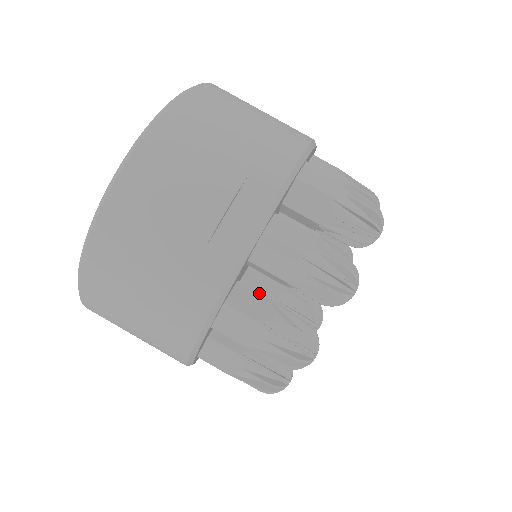
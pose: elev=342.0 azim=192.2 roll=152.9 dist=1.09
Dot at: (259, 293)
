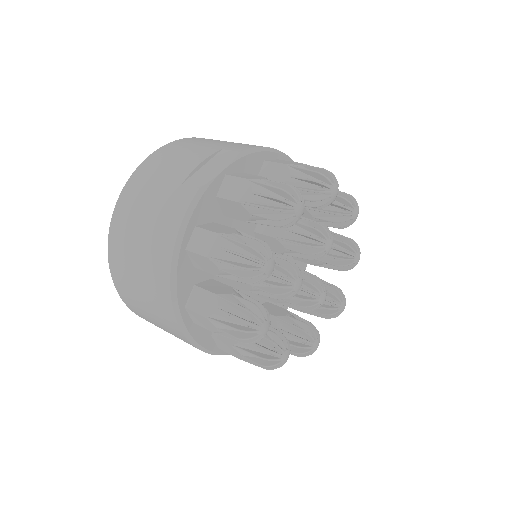
Dot at: (227, 226)
